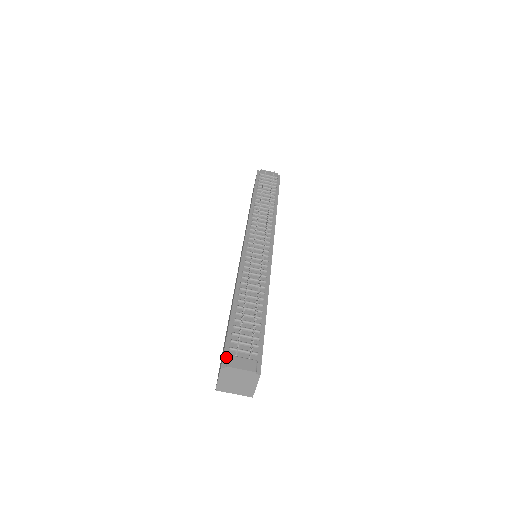
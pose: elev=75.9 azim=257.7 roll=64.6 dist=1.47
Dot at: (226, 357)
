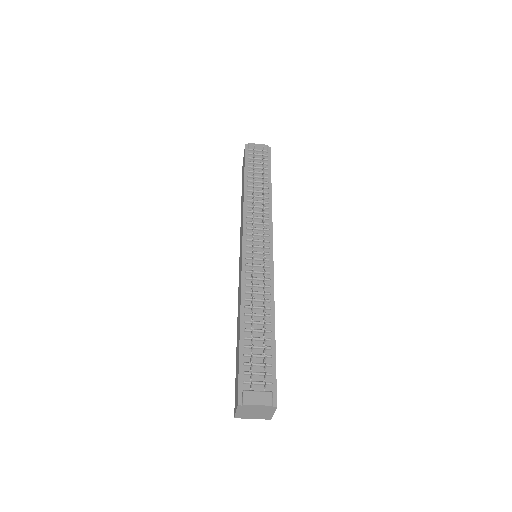
Dot at: (241, 392)
